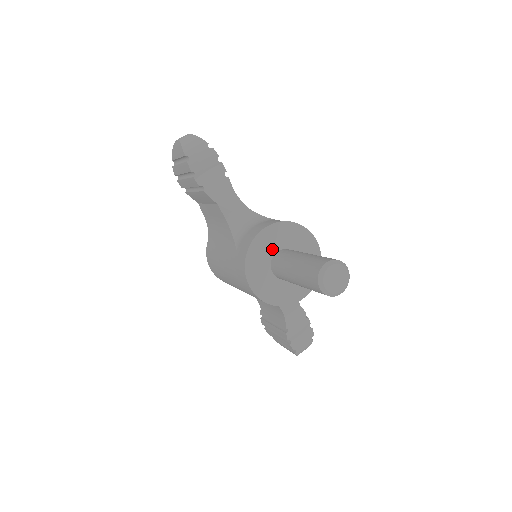
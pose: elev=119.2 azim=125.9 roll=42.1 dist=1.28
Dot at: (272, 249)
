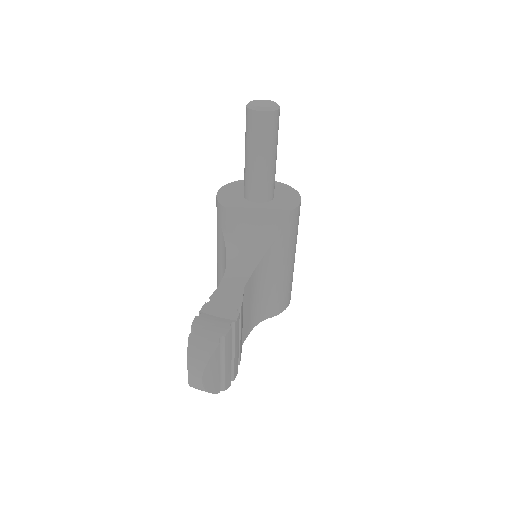
Dot at: occluded
